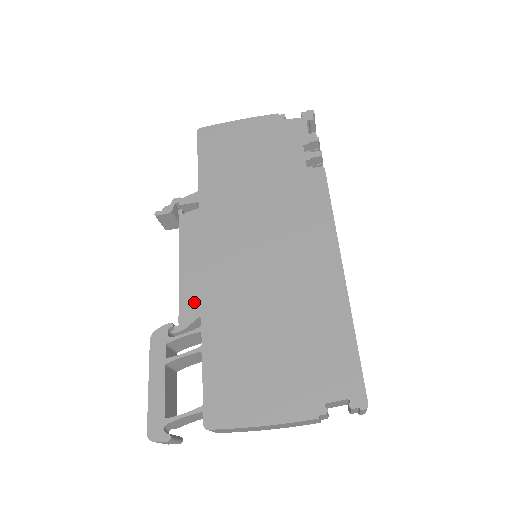
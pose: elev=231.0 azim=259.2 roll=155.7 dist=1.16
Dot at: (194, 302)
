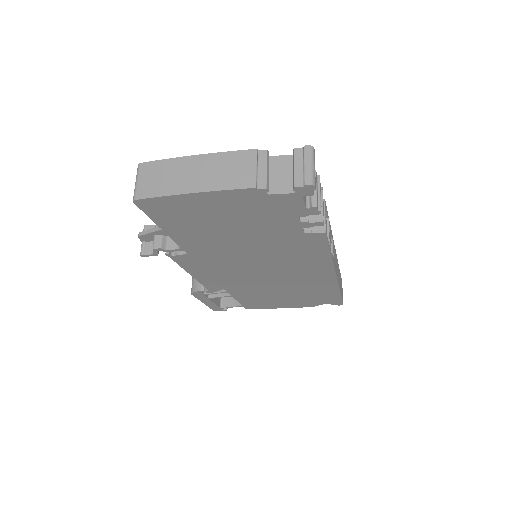
Dot at: (216, 286)
